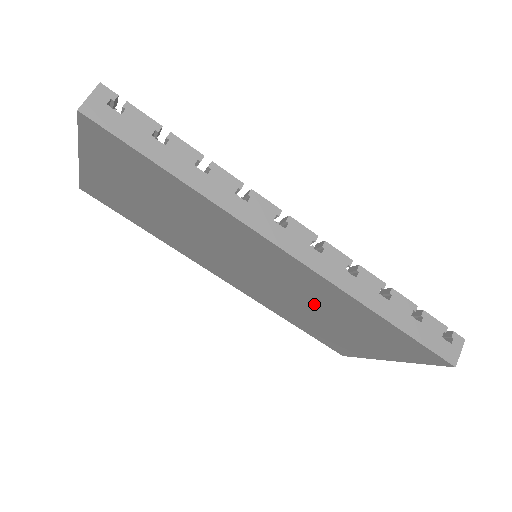
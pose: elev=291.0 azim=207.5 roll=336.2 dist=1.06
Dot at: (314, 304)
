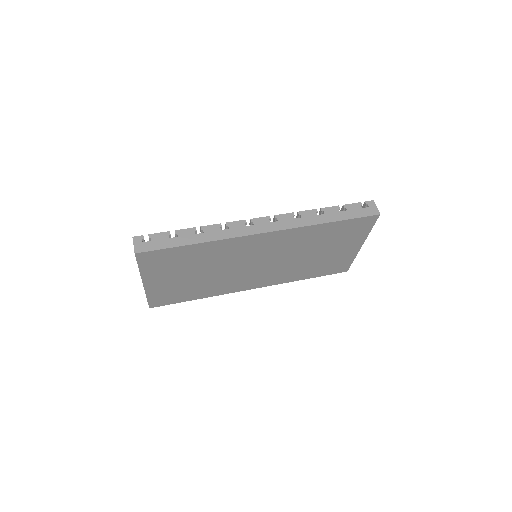
Dot at: (301, 251)
